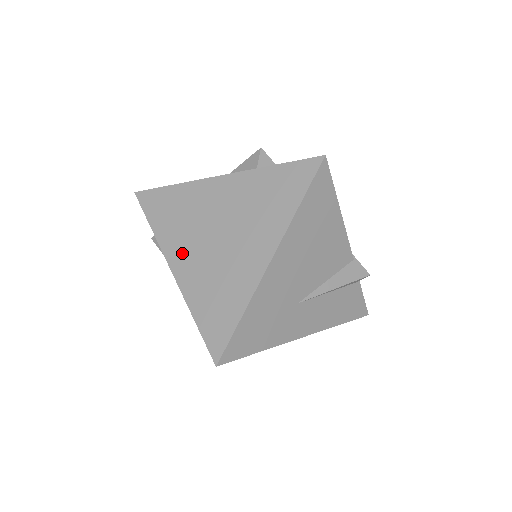
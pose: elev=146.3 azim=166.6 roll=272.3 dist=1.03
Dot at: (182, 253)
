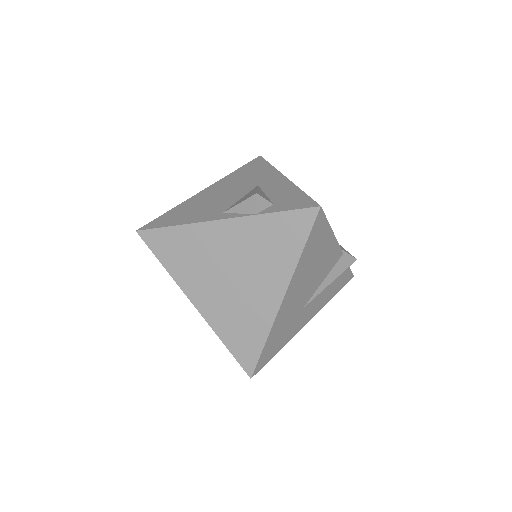
Dot at: (200, 290)
